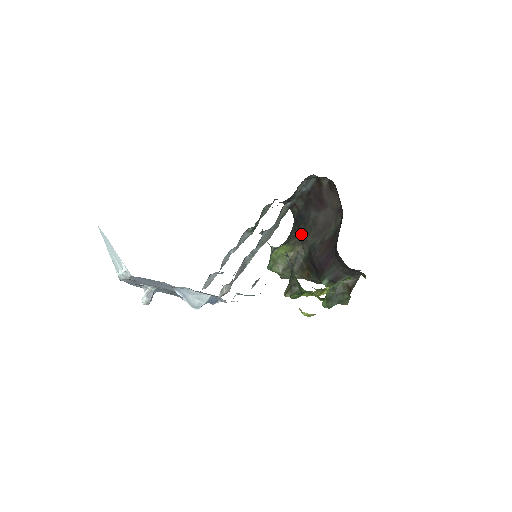
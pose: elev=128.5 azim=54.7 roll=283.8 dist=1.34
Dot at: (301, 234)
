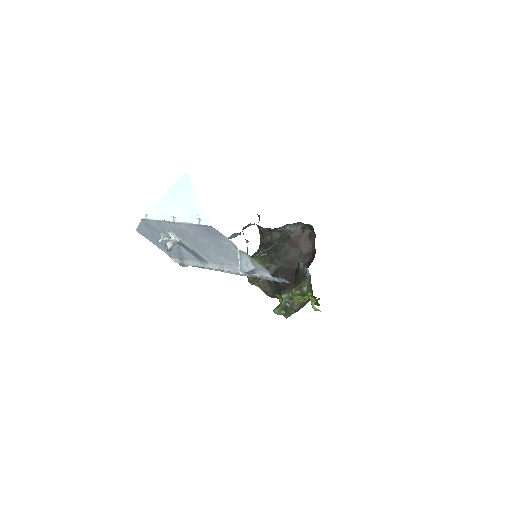
Dot at: (271, 256)
